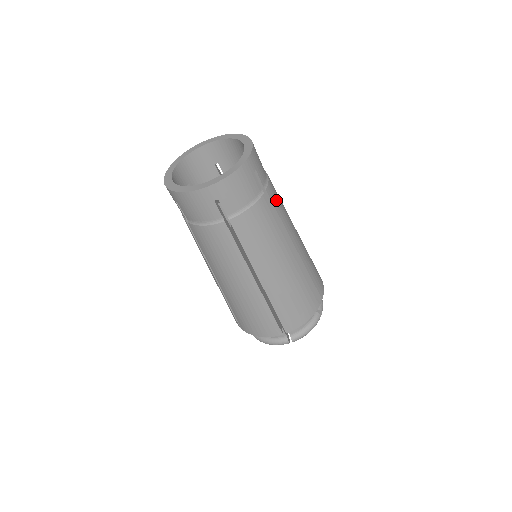
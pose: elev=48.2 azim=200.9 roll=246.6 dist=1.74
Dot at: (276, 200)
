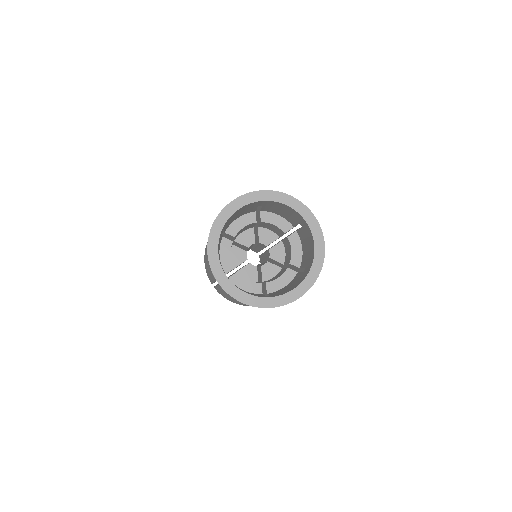
Dot at: occluded
